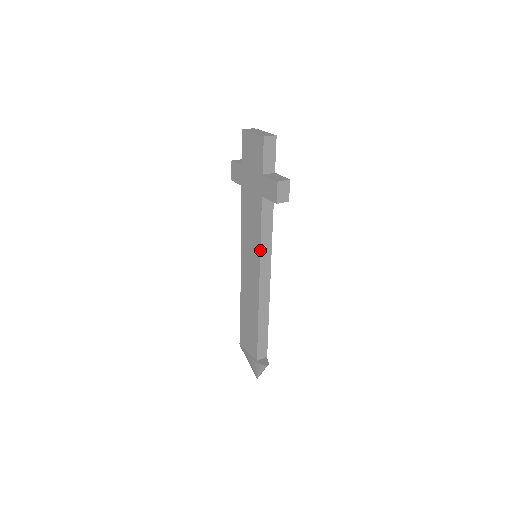
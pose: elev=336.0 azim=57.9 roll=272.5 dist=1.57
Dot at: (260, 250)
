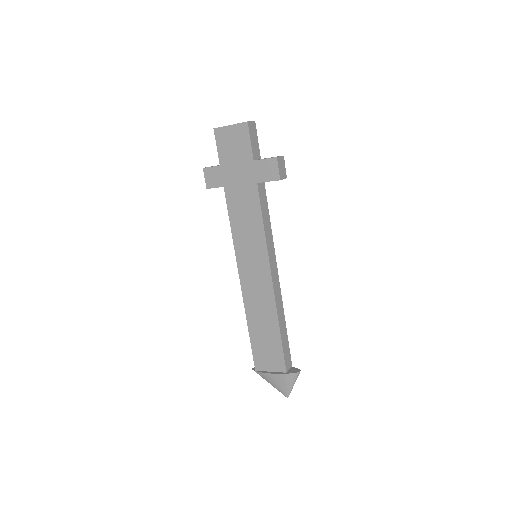
Dot at: (266, 242)
